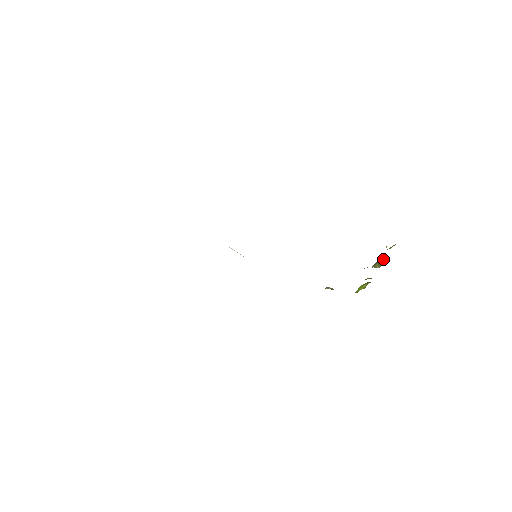
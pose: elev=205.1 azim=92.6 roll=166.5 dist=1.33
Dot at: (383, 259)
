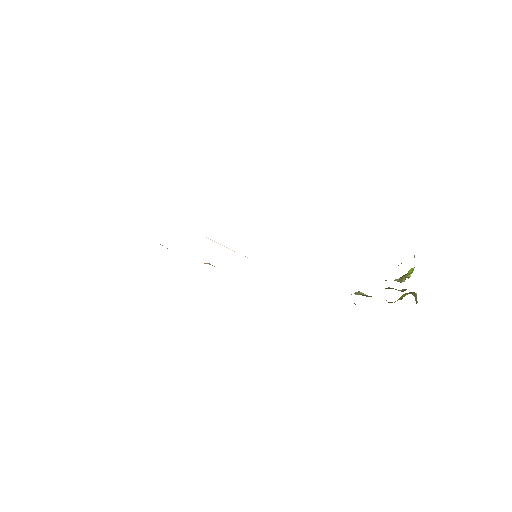
Dot at: (410, 272)
